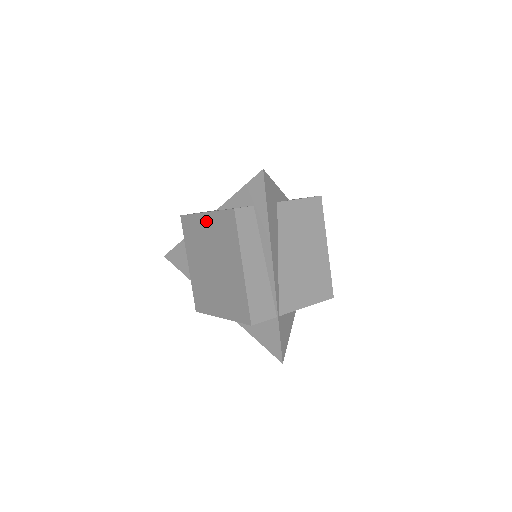
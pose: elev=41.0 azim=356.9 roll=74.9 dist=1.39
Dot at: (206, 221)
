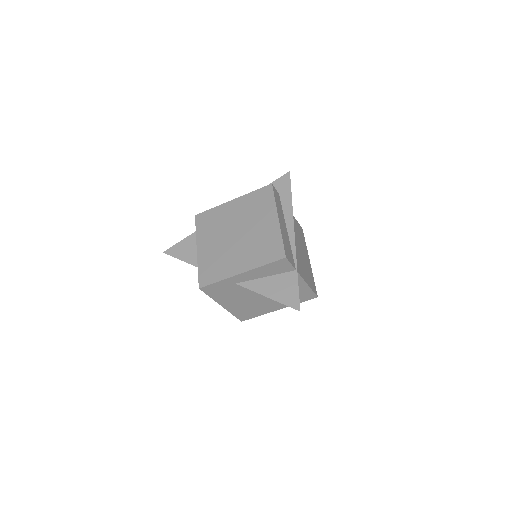
Dot at: (233, 205)
